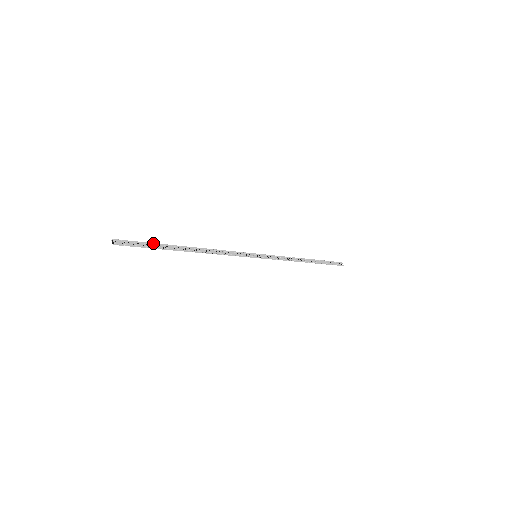
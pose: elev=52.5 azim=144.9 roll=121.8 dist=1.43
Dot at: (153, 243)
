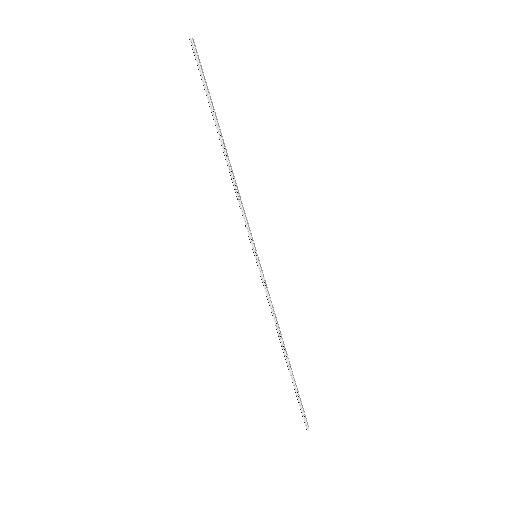
Dot at: occluded
